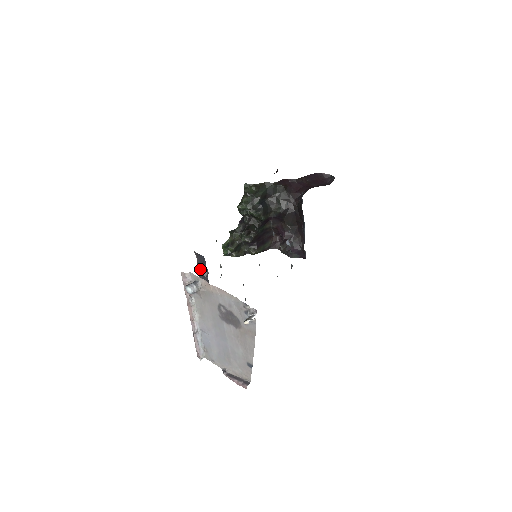
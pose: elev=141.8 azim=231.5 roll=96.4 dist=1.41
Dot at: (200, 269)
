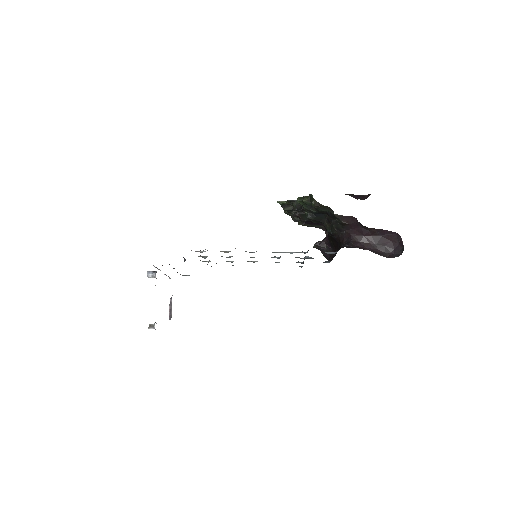
Dot at: occluded
